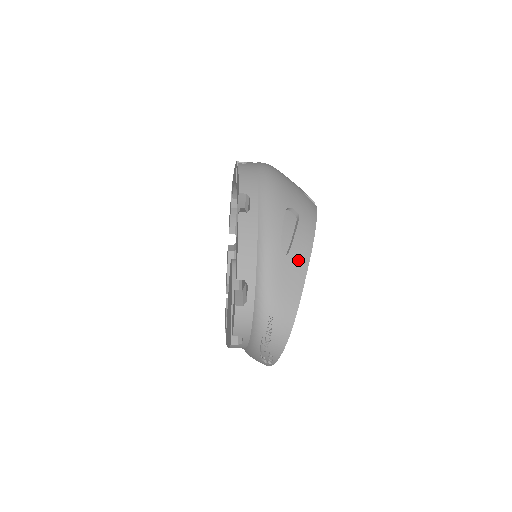
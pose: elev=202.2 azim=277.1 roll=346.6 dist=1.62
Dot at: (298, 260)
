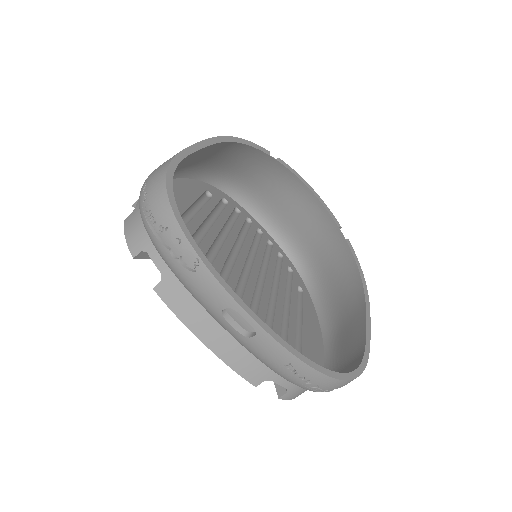
Dot at: occluded
